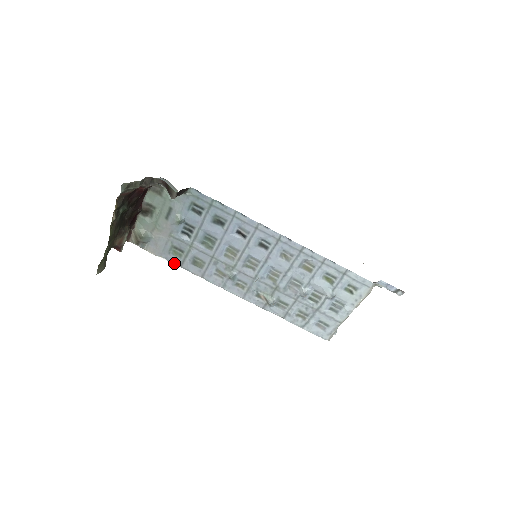
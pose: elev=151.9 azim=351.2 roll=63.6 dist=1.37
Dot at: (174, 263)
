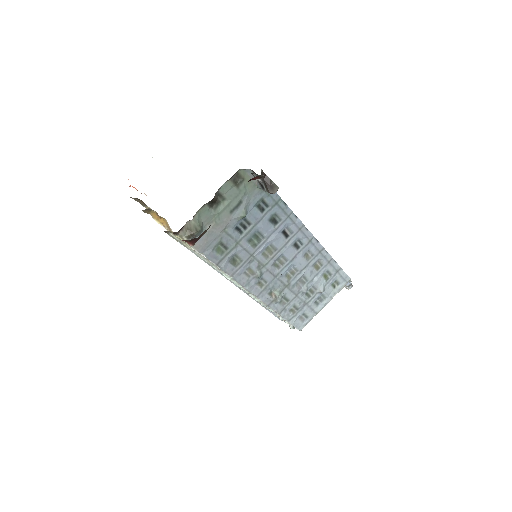
Dot at: (212, 261)
